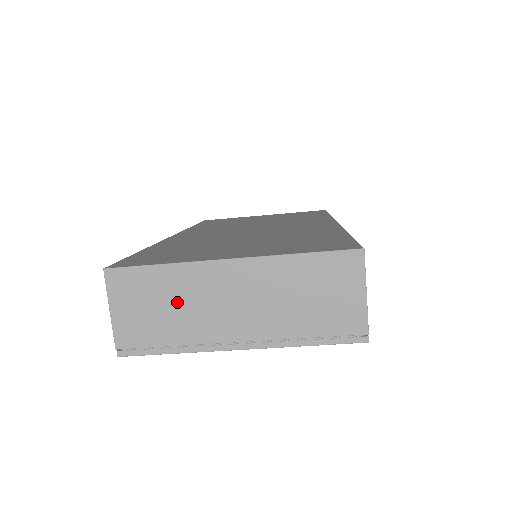
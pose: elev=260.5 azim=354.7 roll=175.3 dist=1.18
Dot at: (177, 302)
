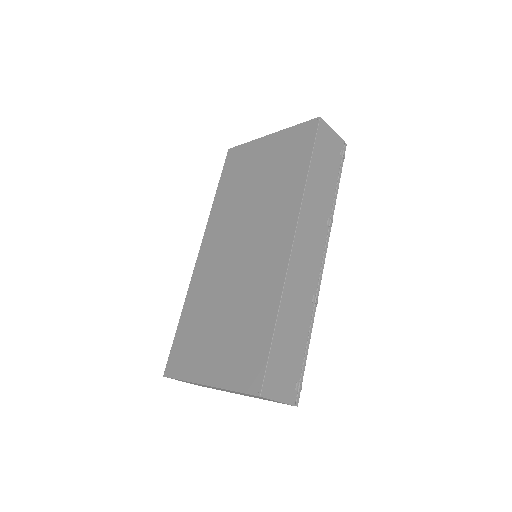
Dot at: (202, 385)
